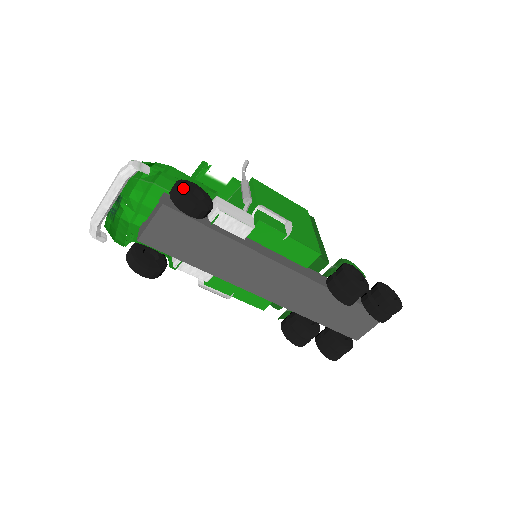
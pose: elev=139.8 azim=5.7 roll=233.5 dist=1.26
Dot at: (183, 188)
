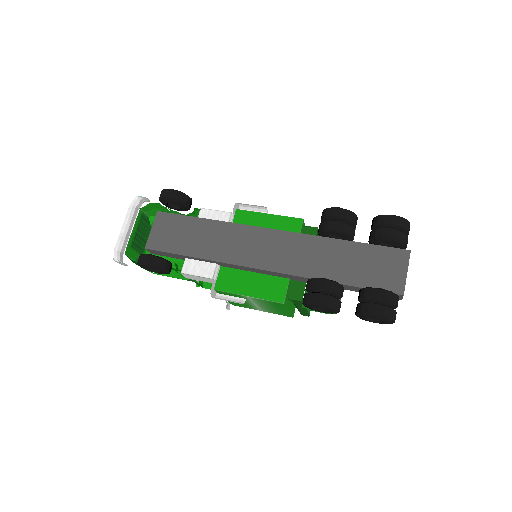
Dot at: occluded
